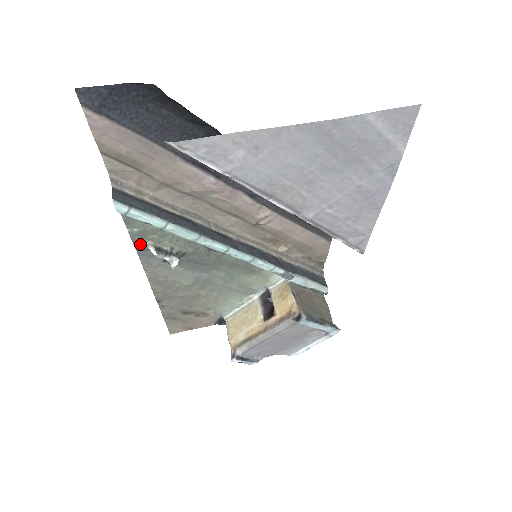
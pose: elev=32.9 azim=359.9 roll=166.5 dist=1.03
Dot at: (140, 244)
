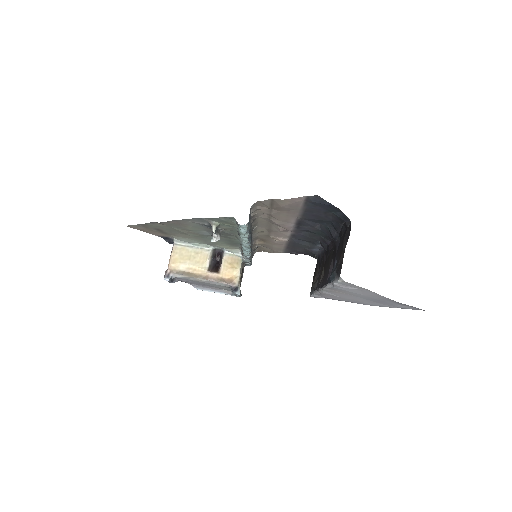
Dot at: (211, 220)
